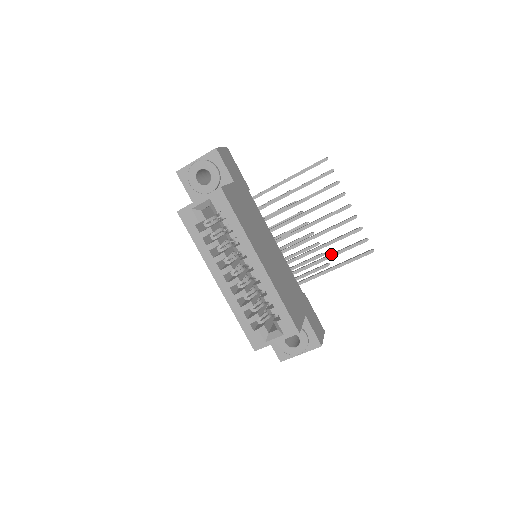
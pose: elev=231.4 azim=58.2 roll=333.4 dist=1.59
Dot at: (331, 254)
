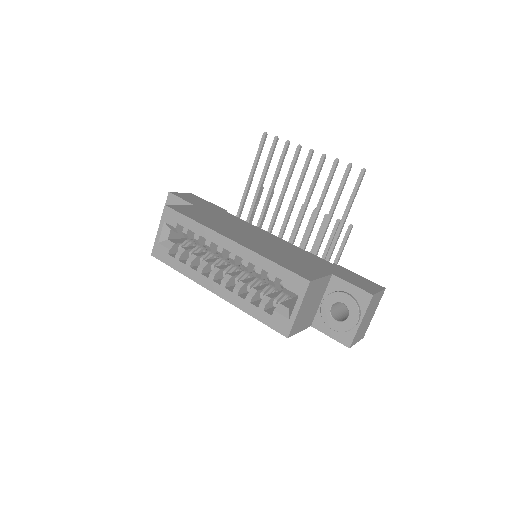
Dot at: (331, 207)
